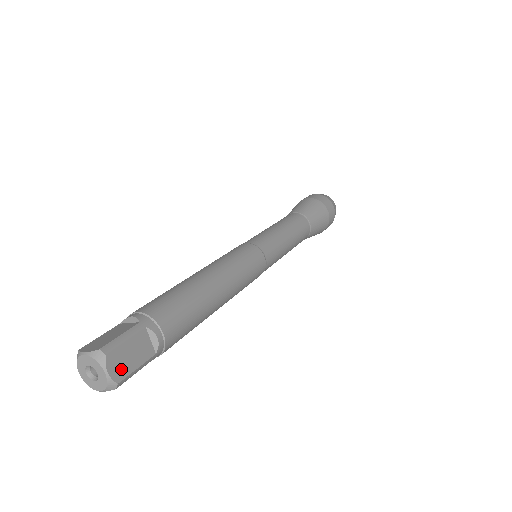
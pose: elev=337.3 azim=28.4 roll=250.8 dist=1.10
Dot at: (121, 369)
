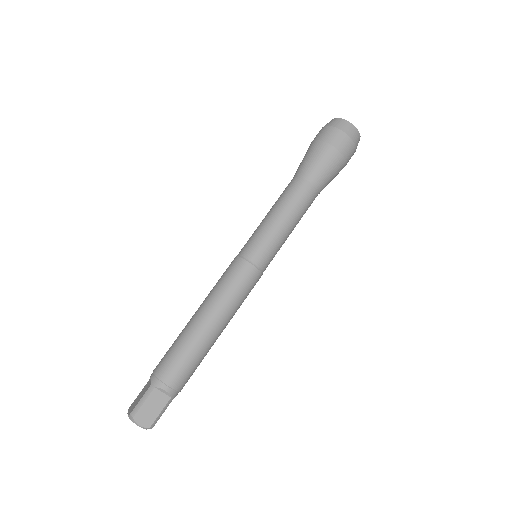
Dot at: occluded
